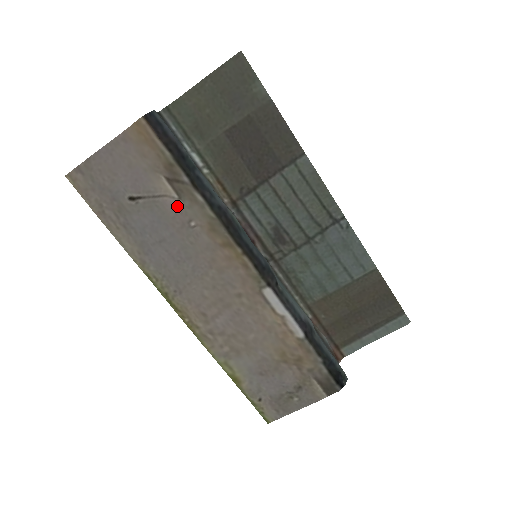
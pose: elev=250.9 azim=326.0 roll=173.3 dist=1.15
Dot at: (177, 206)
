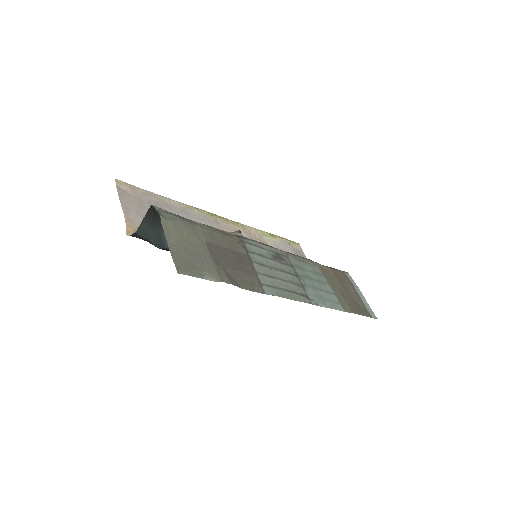
Dot at: occluded
